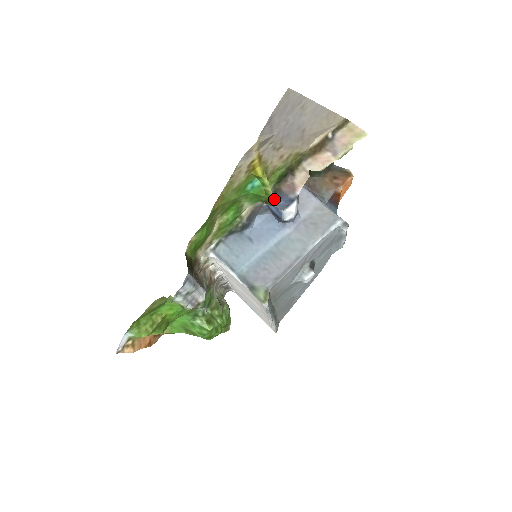
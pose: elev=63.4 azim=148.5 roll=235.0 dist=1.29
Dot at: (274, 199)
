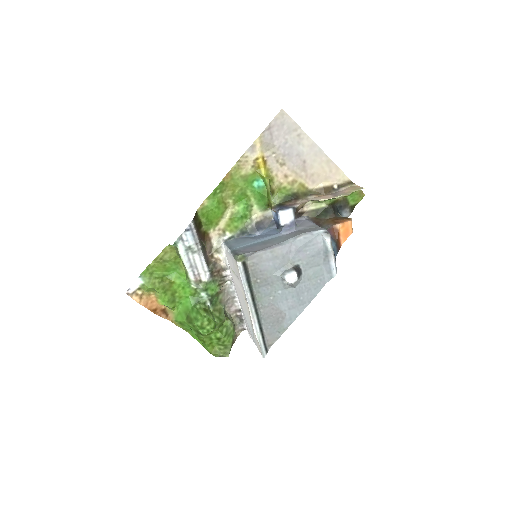
Dot at: occluded
